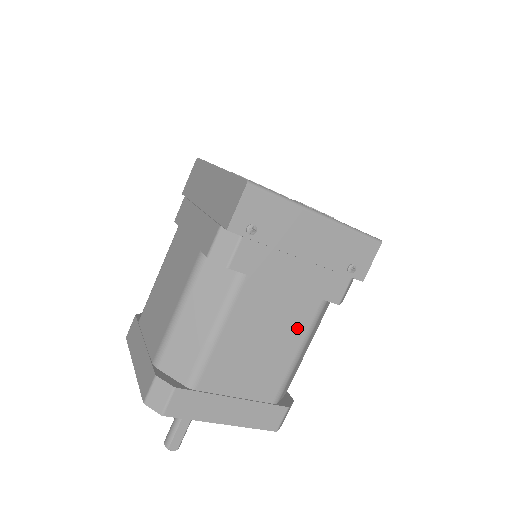
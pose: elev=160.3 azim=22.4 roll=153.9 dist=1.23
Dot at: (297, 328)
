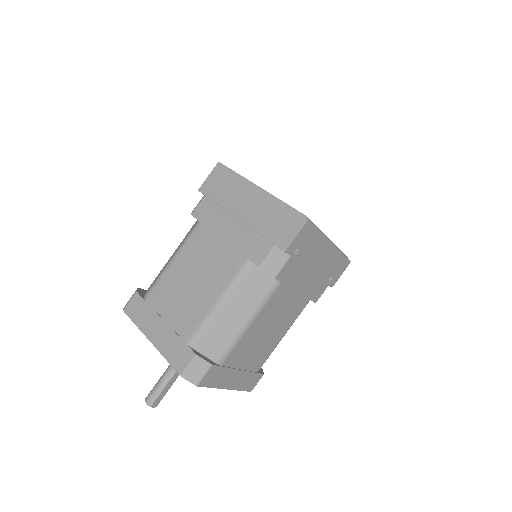
Dot at: (290, 319)
